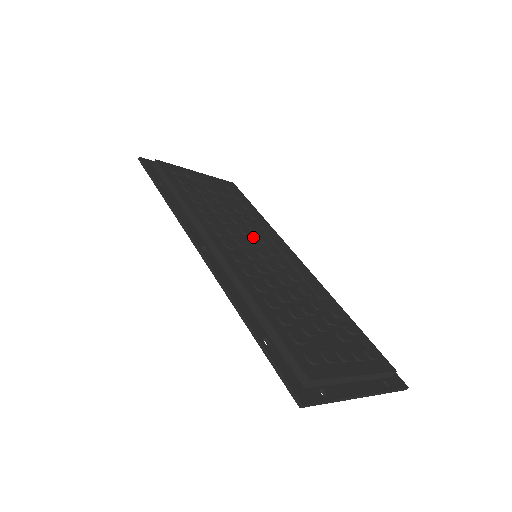
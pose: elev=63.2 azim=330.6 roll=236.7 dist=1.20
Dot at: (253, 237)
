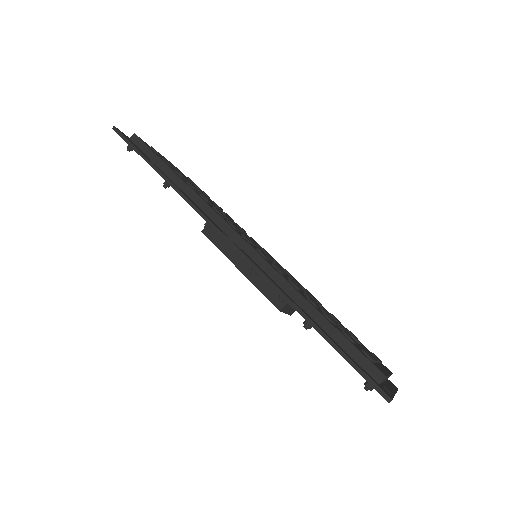
Dot at: occluded
